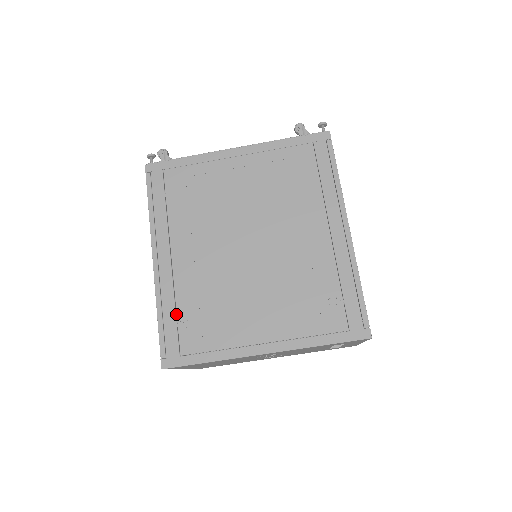
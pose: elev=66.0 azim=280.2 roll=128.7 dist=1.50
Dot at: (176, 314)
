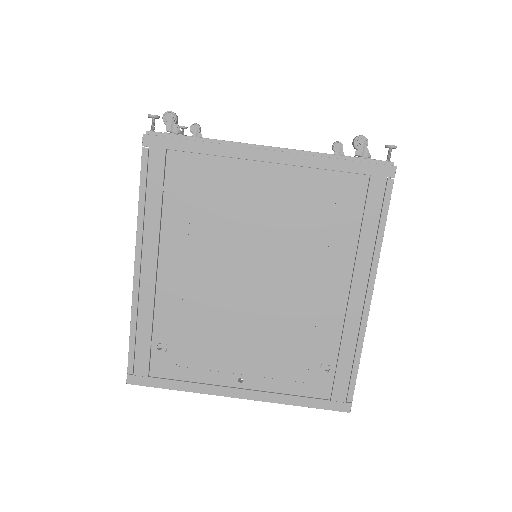
Dot at: (152, 333)
